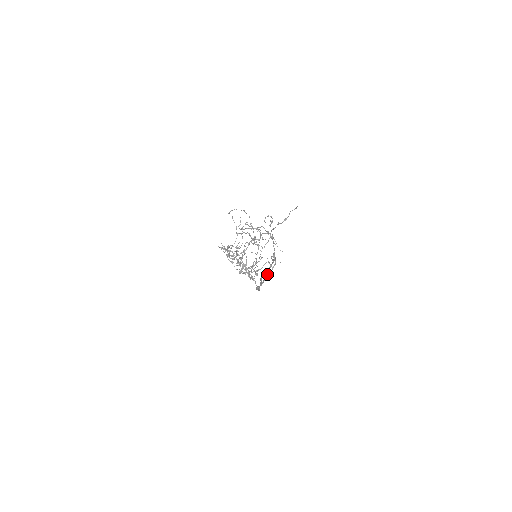
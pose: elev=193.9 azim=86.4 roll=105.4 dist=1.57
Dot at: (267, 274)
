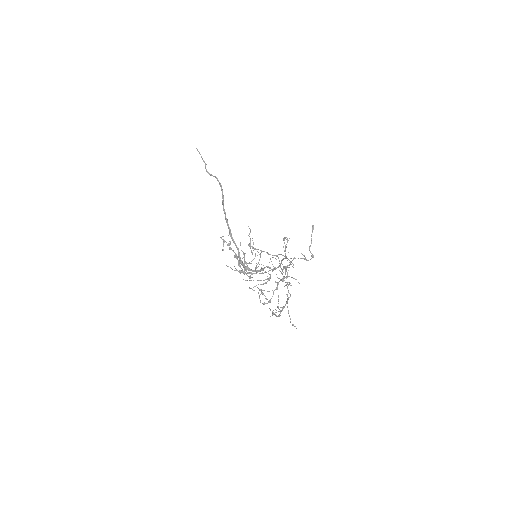
Dot at: occluded
